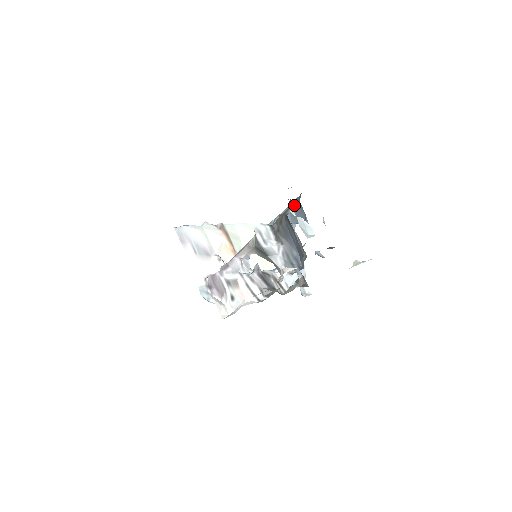
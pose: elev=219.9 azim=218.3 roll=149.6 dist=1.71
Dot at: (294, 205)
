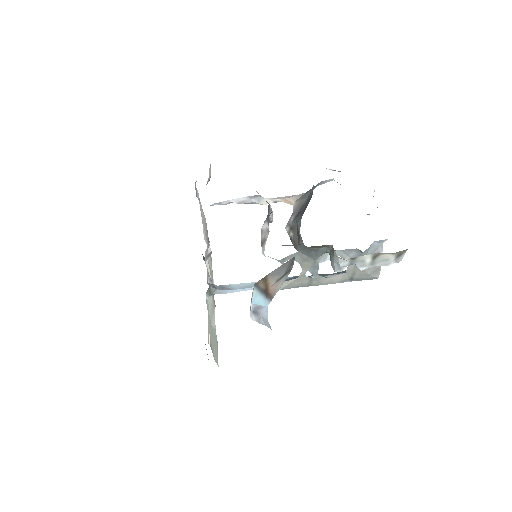
Dot at: occluded
